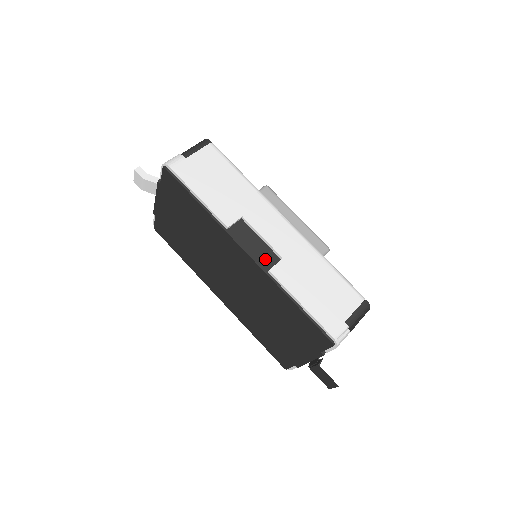
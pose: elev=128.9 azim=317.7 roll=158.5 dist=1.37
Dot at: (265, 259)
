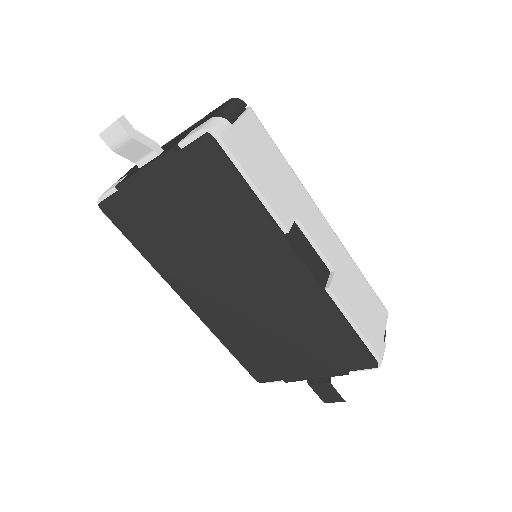
Dot at: (320, 272)
